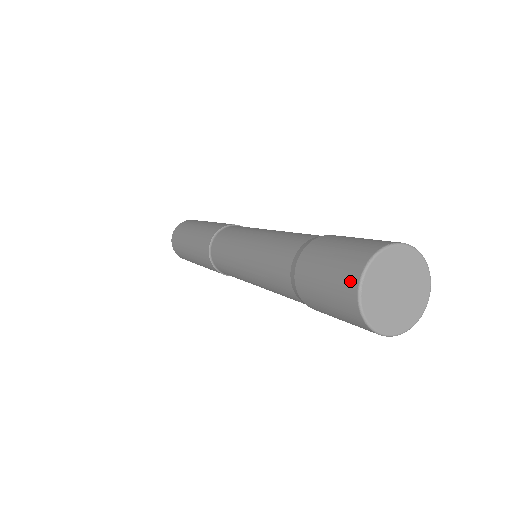
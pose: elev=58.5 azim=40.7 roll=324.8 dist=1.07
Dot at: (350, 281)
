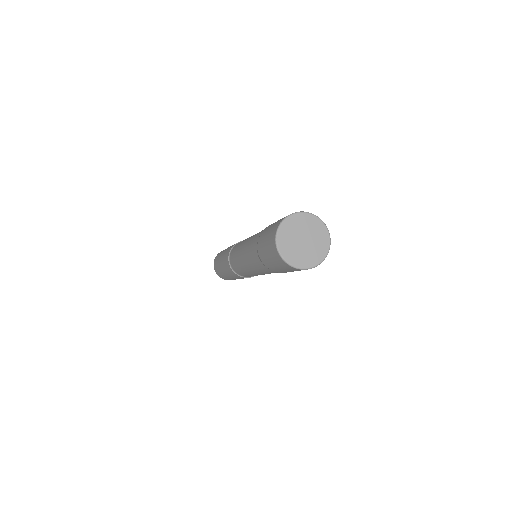
Dot at: (274, 251)
